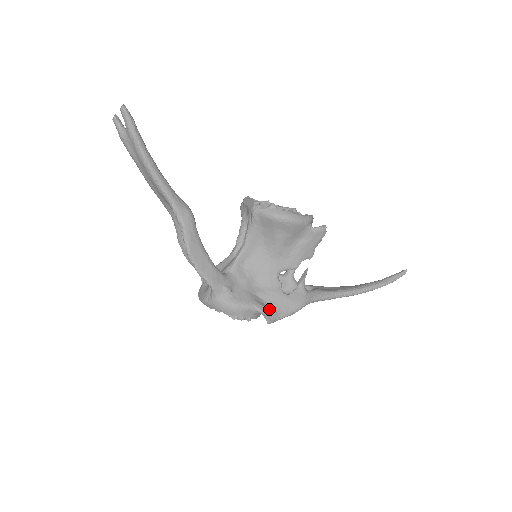
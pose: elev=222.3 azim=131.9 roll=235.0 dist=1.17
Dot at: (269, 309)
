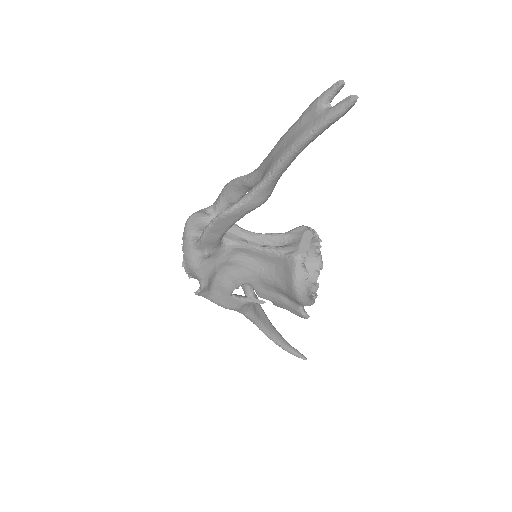
Dot at: (209, 289)
